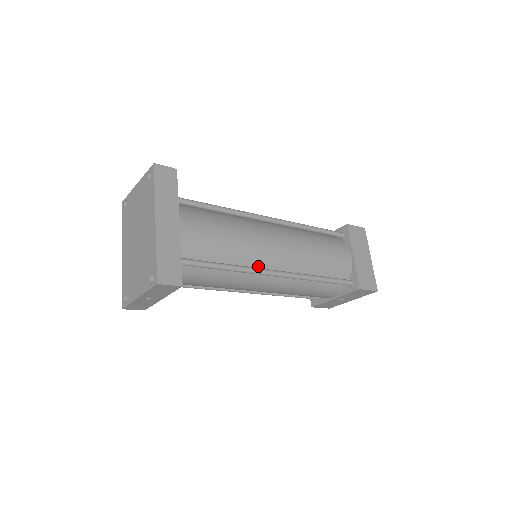
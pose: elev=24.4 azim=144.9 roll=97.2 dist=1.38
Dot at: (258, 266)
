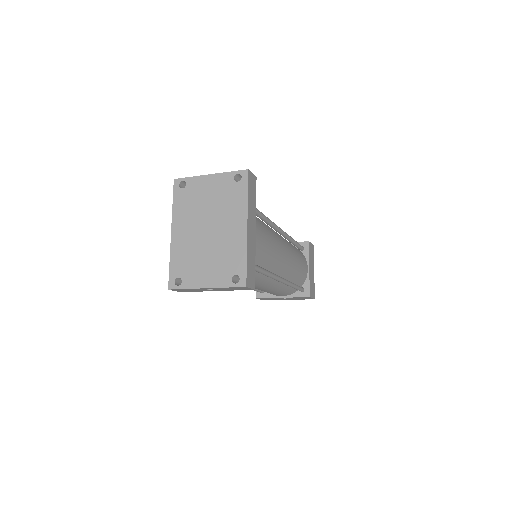
Dot at: (273, 272)
